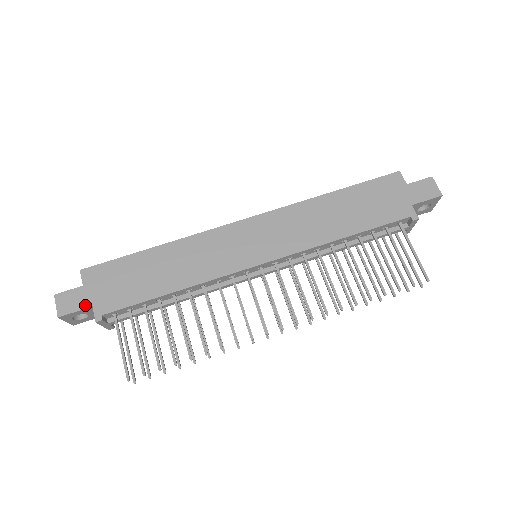
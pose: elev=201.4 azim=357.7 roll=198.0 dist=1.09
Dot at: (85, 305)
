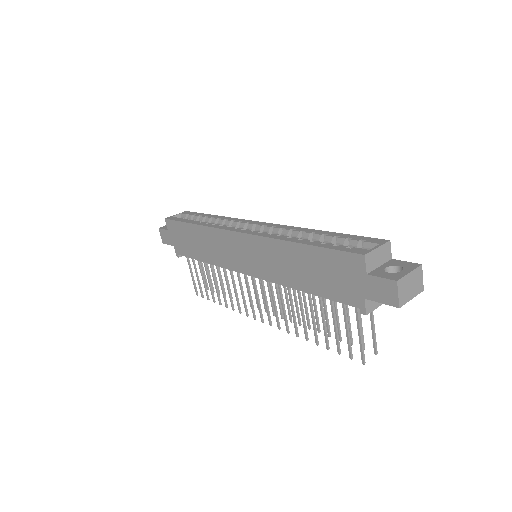
Dot at: (171, 243)
